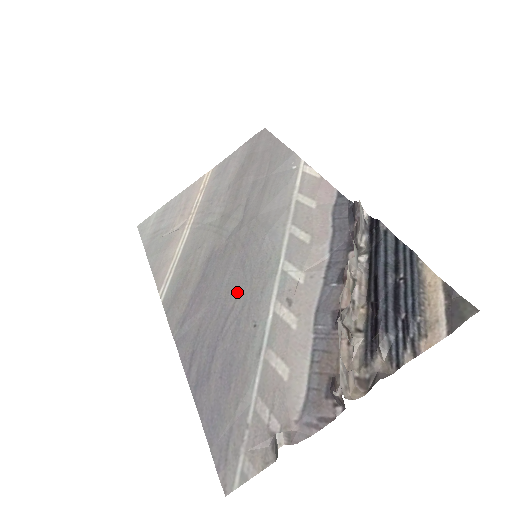
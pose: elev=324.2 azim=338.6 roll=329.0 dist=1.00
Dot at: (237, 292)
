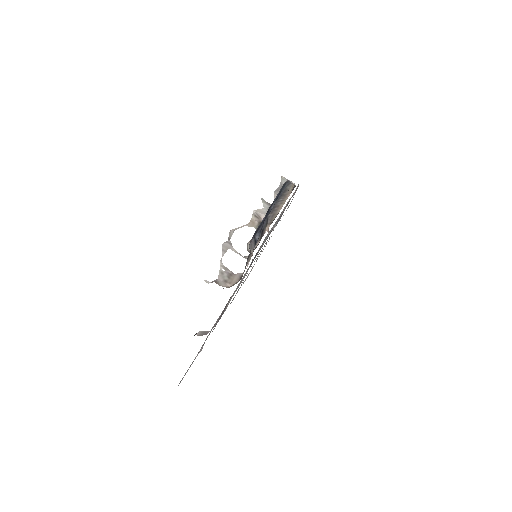
Dot at: occluded
